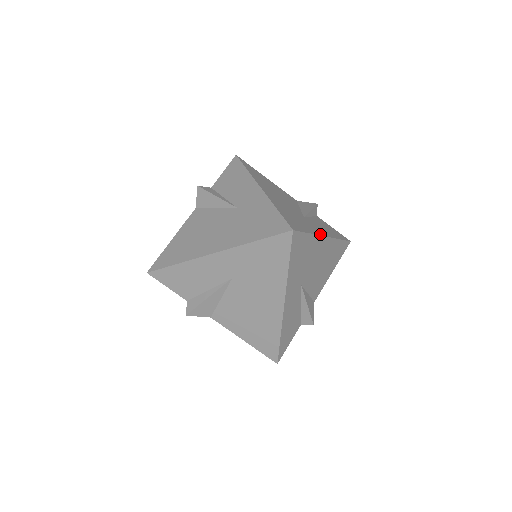
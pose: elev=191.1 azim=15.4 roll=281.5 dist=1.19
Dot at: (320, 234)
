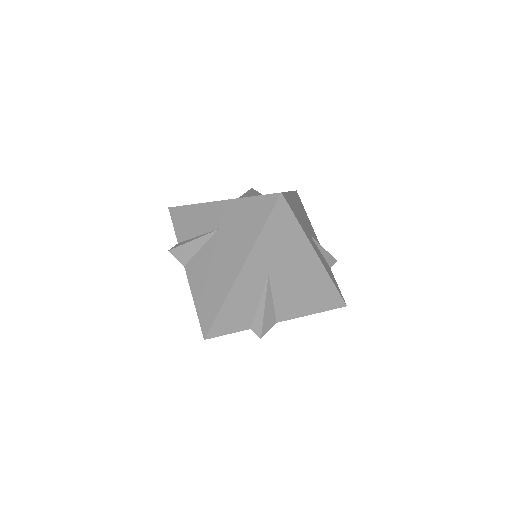
Dot at: (312, 244)
